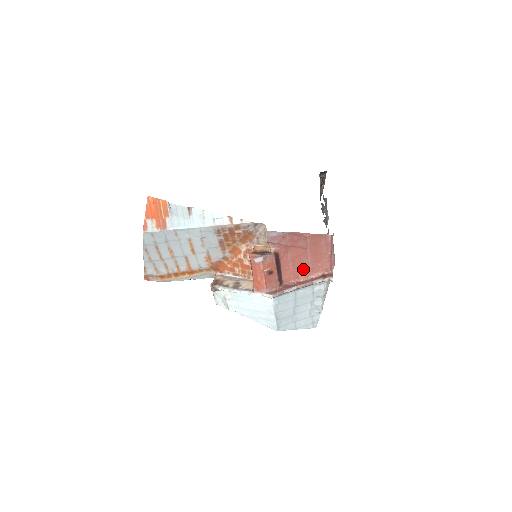
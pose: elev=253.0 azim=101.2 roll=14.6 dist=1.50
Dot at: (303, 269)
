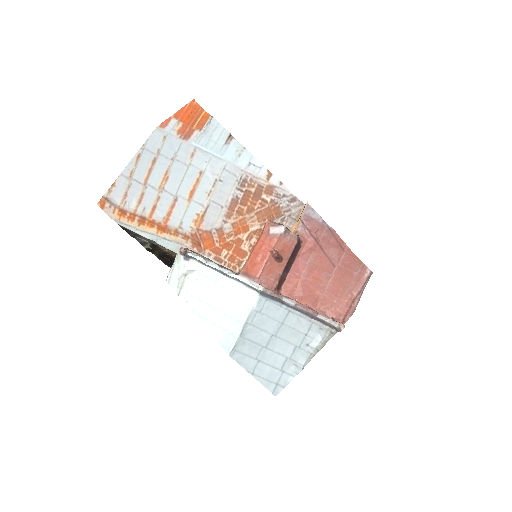
Dot at: (314, 291)
